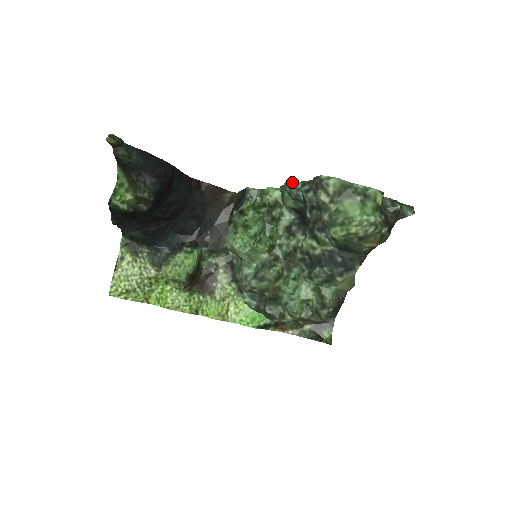
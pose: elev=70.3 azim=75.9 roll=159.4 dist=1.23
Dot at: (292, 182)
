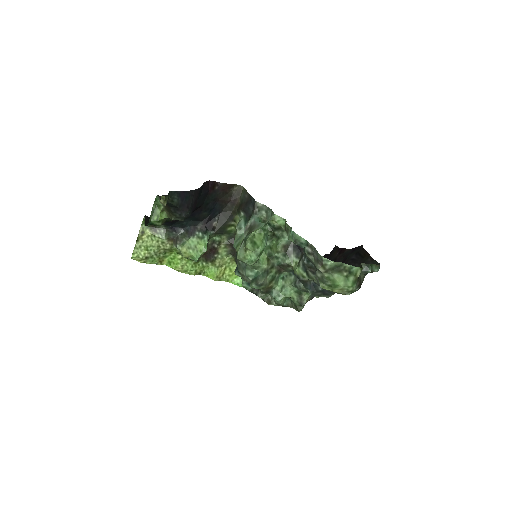
Dot at: (298, 236)
